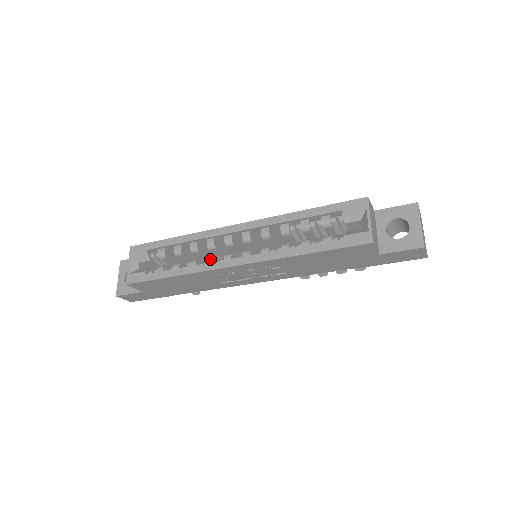
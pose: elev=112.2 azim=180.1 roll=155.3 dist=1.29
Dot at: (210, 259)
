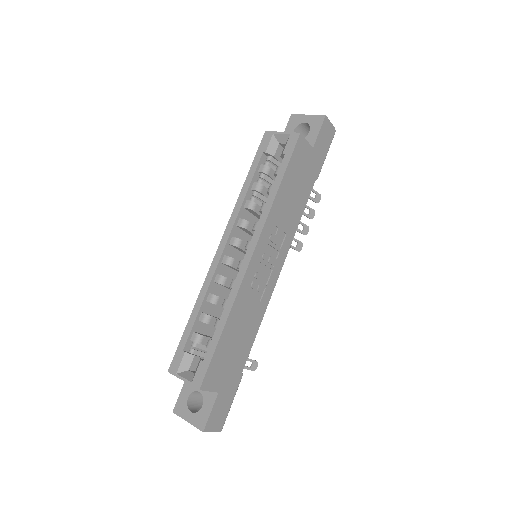
Dot at: (232, 283)
